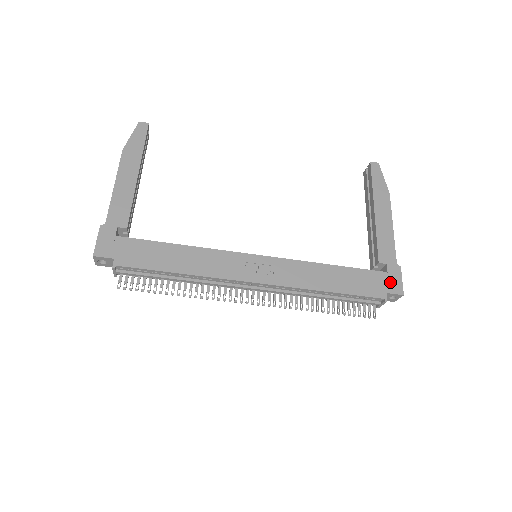
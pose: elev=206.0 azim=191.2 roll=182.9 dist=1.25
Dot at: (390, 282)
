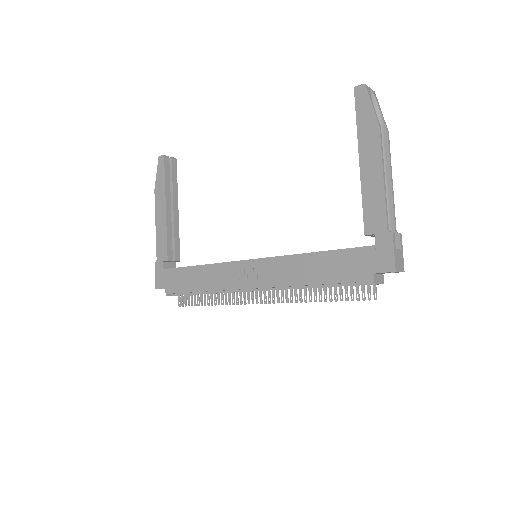
Dot at: (378, 258)
